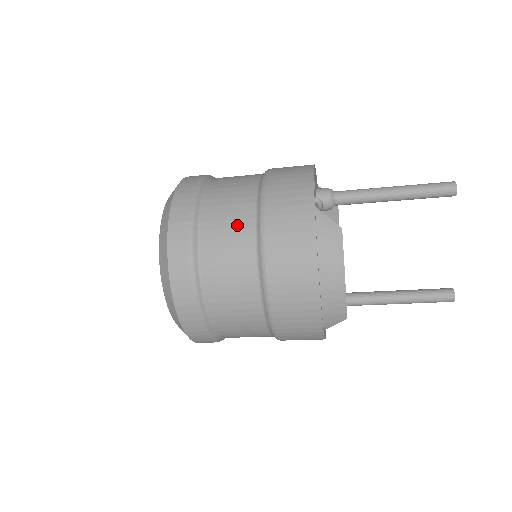
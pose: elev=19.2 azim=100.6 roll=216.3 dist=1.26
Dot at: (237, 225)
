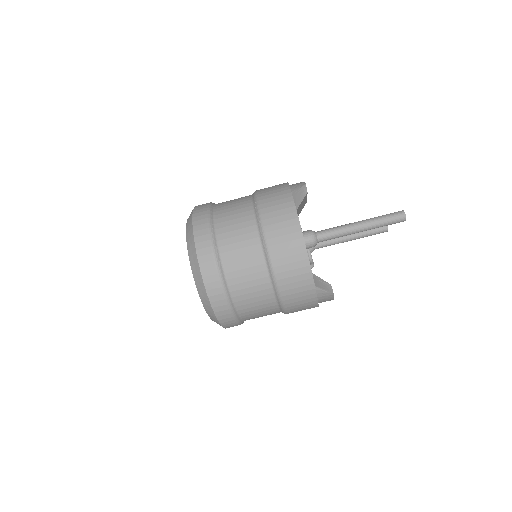
Dot at: occluded
